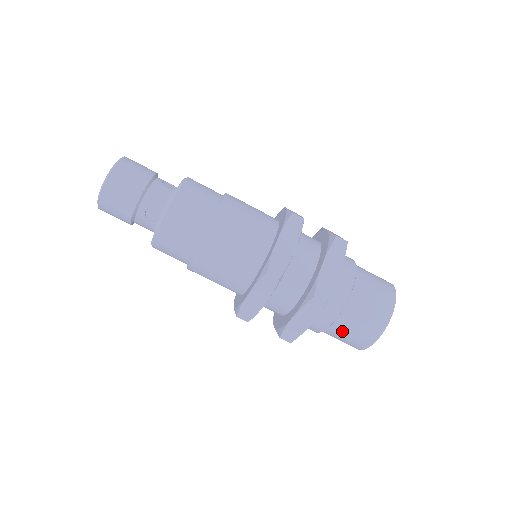
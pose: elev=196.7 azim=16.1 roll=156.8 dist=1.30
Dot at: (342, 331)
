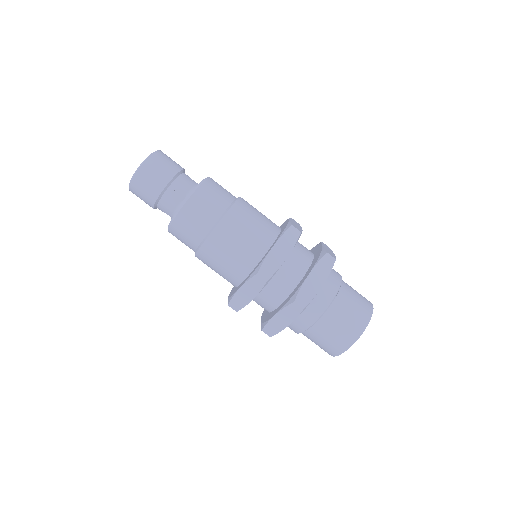
Dot at: occluded
